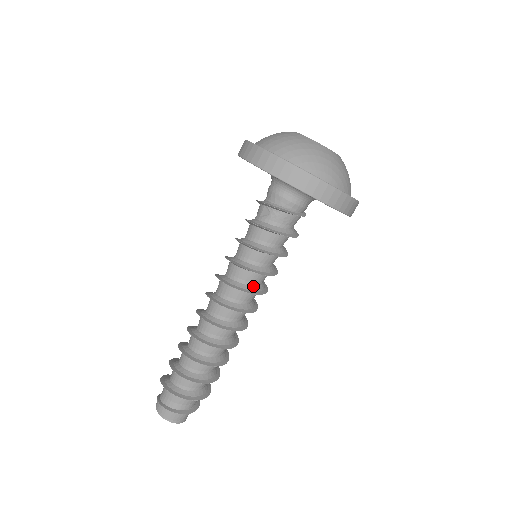
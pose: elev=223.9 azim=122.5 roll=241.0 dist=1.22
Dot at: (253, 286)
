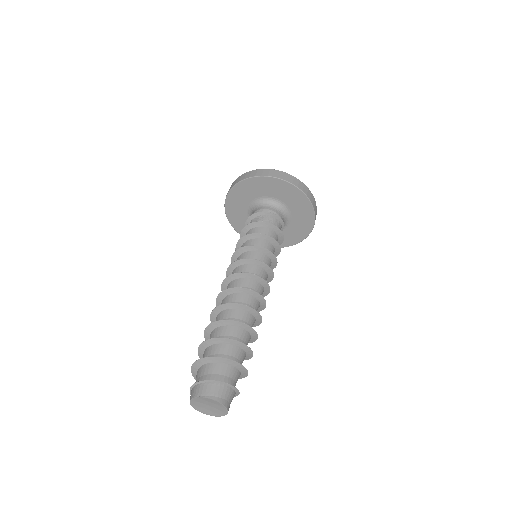
Dot at: occluded
